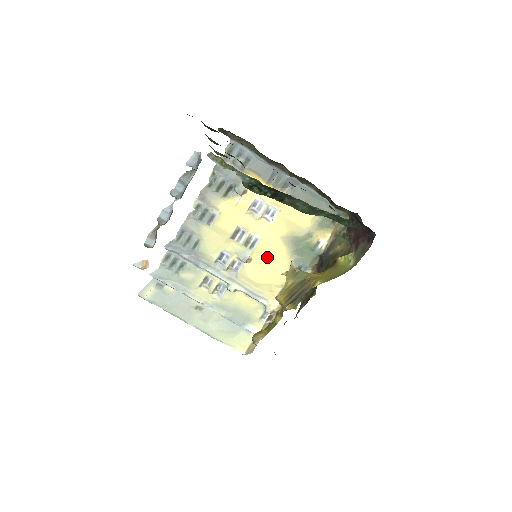
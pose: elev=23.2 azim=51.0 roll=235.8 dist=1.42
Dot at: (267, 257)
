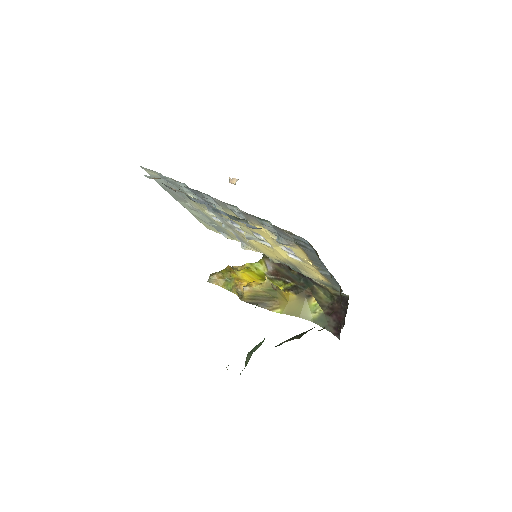
Dot at: (268, 249)
